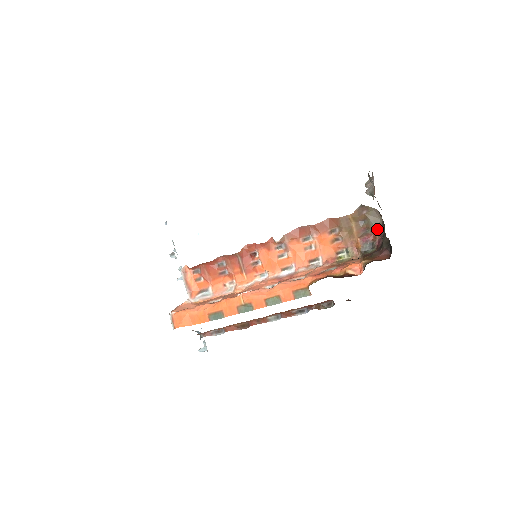
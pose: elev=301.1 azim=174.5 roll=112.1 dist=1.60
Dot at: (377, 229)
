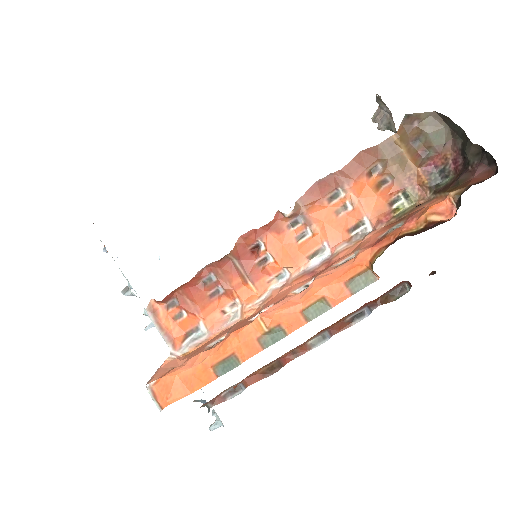
Dot at: (445, 143)
